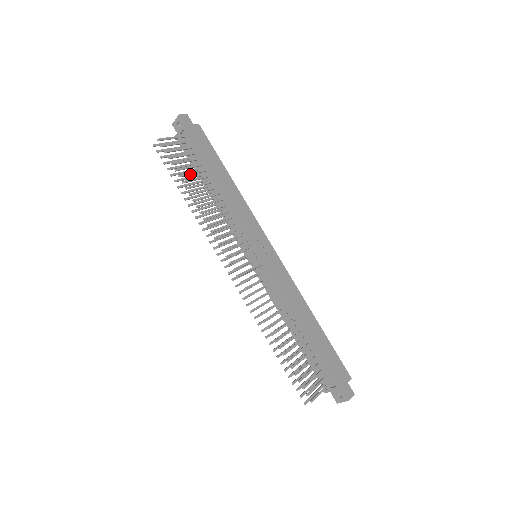
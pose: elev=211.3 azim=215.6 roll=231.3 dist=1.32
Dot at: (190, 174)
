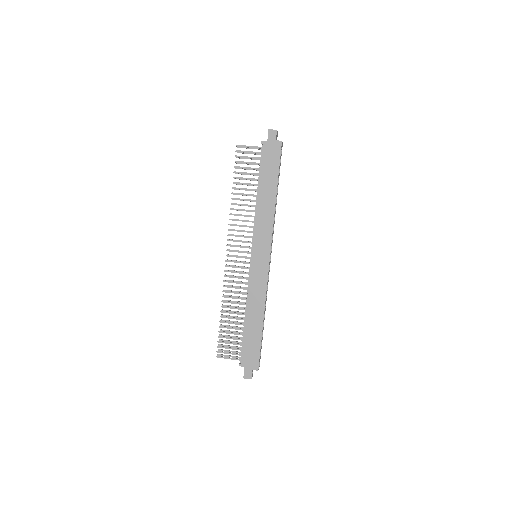
Dot at: occluded
